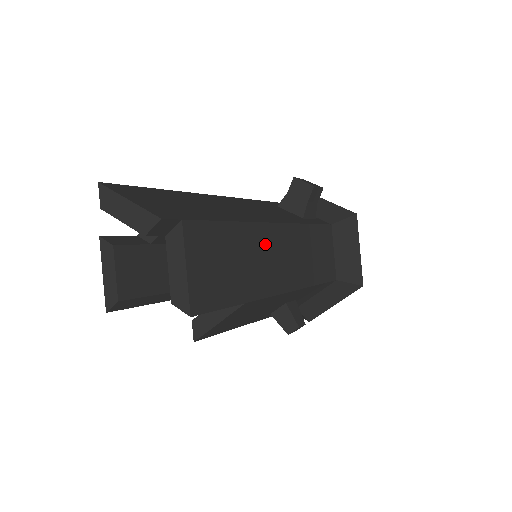
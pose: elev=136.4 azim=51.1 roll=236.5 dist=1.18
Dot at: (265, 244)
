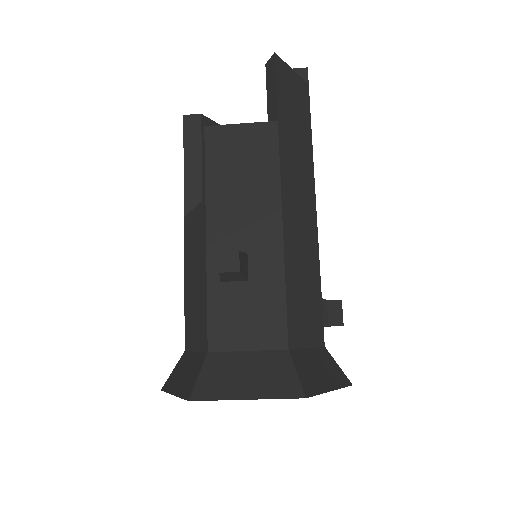
Dot at: (305, 178)
